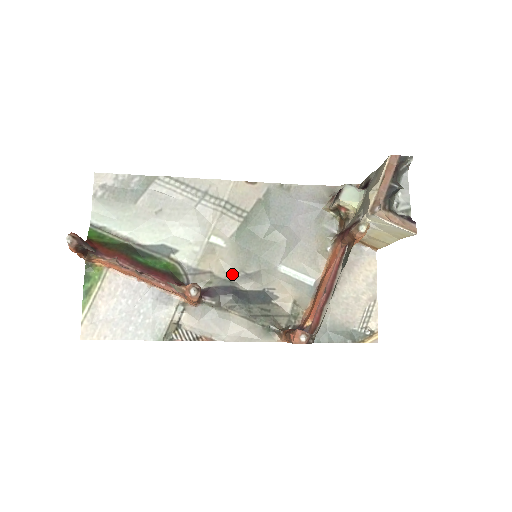
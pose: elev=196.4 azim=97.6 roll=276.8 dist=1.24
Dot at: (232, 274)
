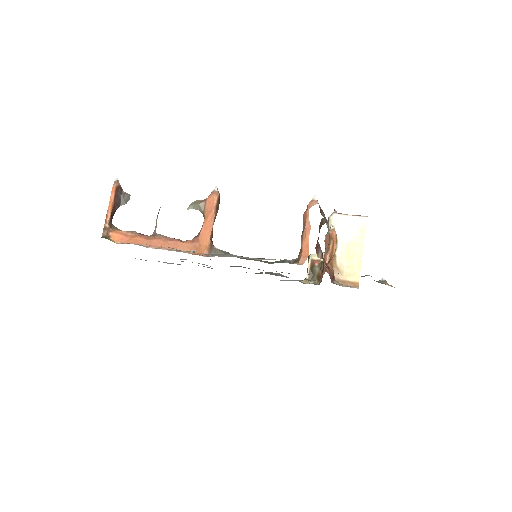
Dot at: occluded
